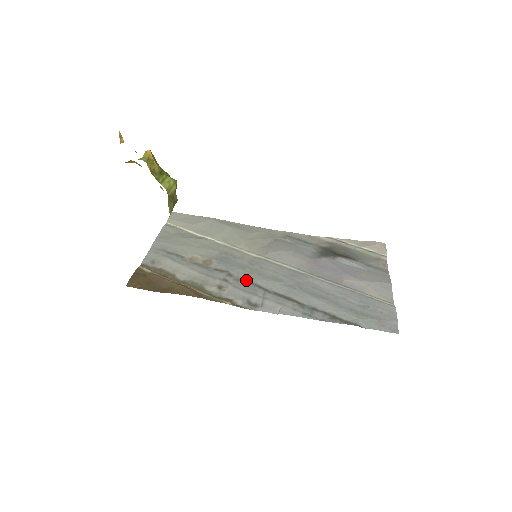
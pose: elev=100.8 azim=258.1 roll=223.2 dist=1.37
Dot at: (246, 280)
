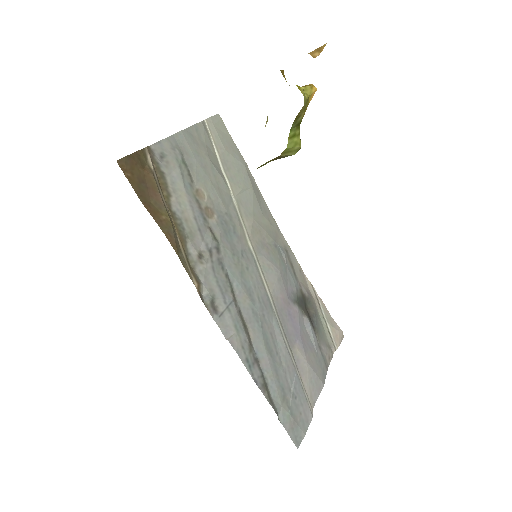
Dot at: (227, 270)
